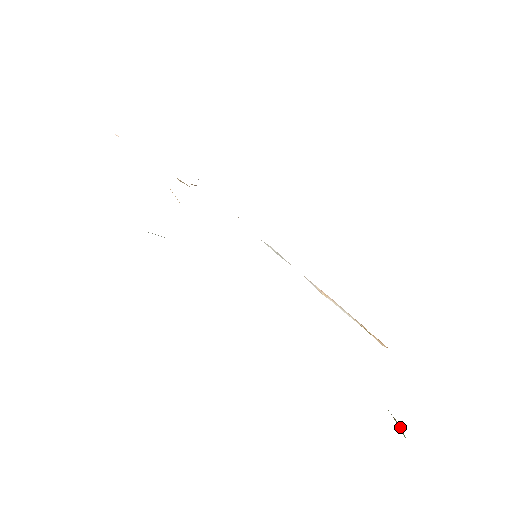
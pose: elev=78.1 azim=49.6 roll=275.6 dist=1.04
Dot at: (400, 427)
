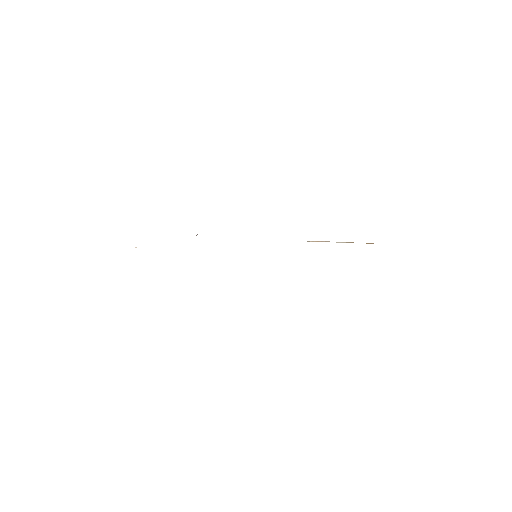
Dot at: occluded
